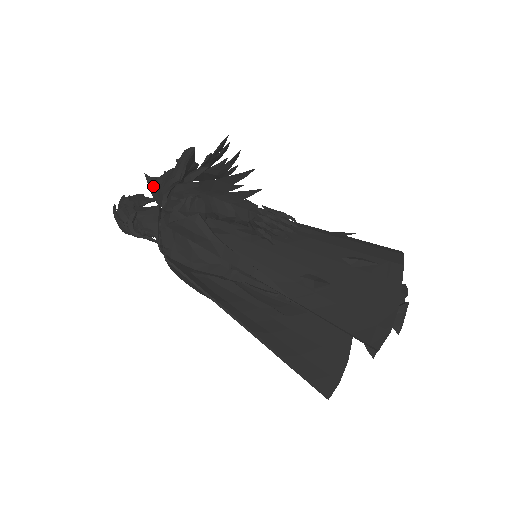
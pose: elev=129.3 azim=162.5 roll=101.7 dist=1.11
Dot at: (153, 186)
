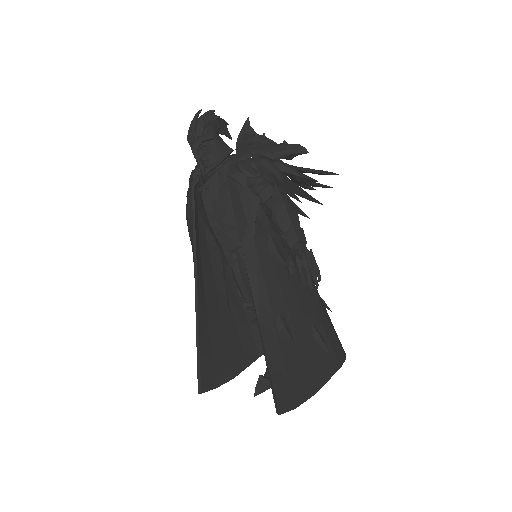
Dot at: (245, 134)
